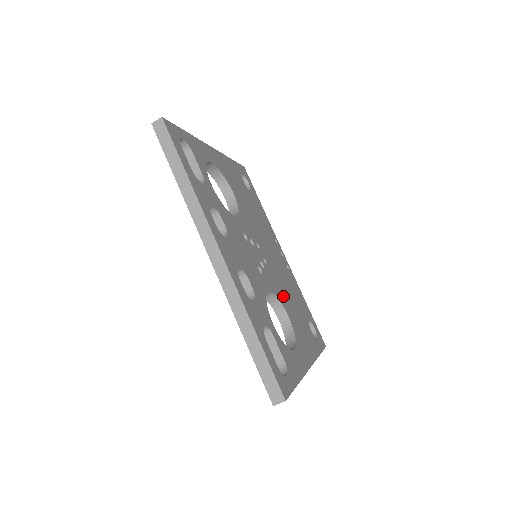
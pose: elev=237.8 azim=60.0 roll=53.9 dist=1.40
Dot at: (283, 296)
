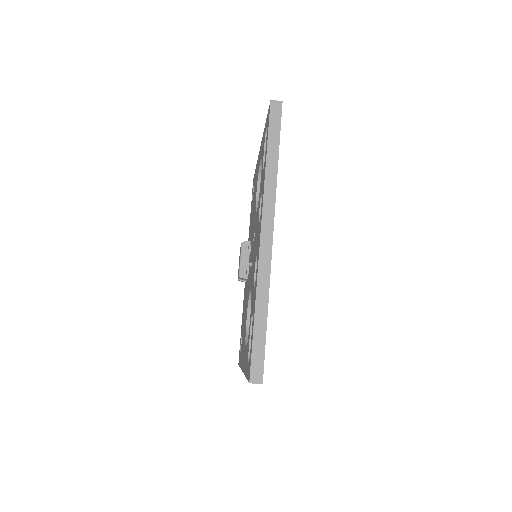
Dot at: occluded
